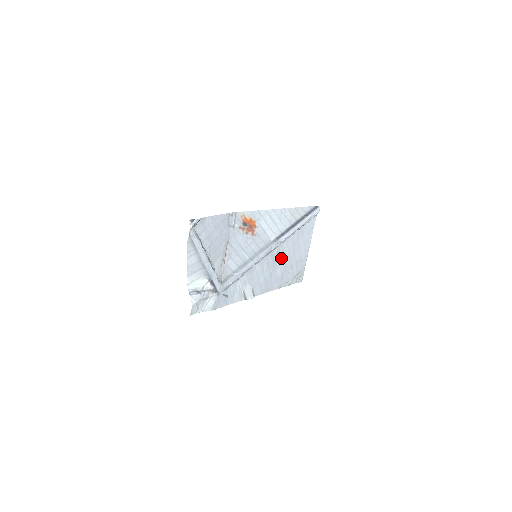
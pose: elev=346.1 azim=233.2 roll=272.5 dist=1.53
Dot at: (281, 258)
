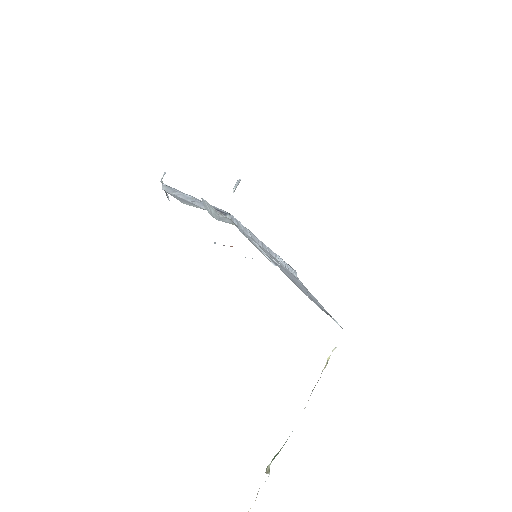
Dot at: occluded
